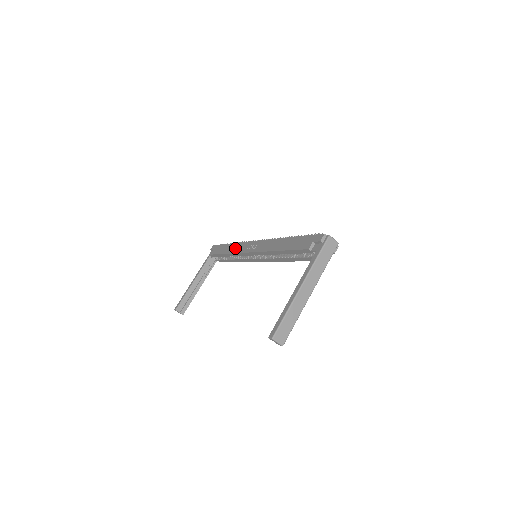
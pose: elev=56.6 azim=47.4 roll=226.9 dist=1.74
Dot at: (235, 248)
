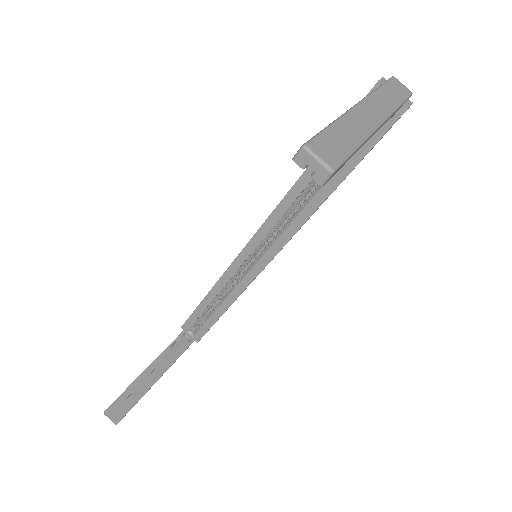
Dot at: occluded
